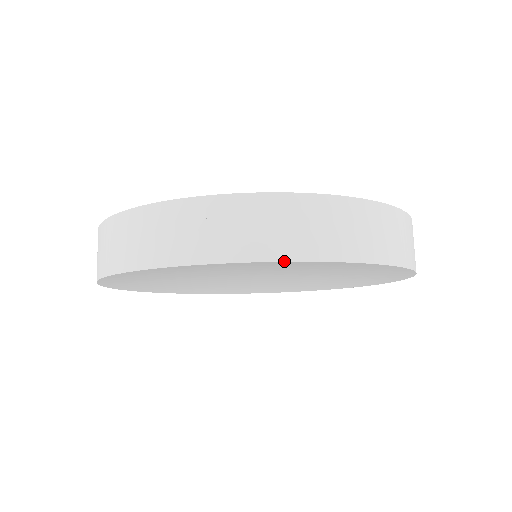
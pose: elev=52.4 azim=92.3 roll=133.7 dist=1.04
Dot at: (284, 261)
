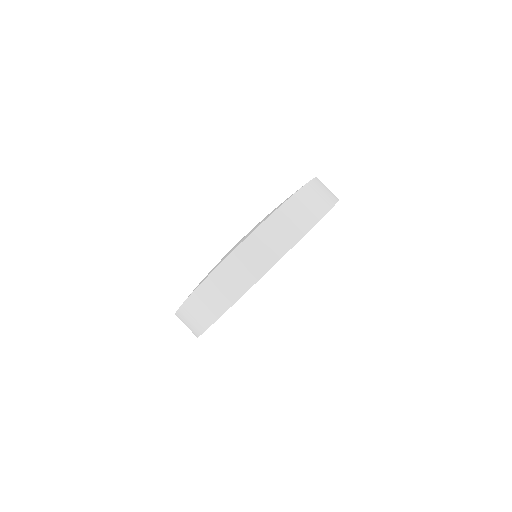
Dot at: occluded
